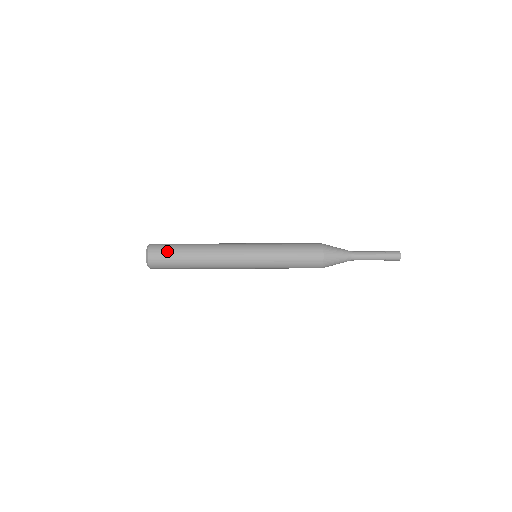
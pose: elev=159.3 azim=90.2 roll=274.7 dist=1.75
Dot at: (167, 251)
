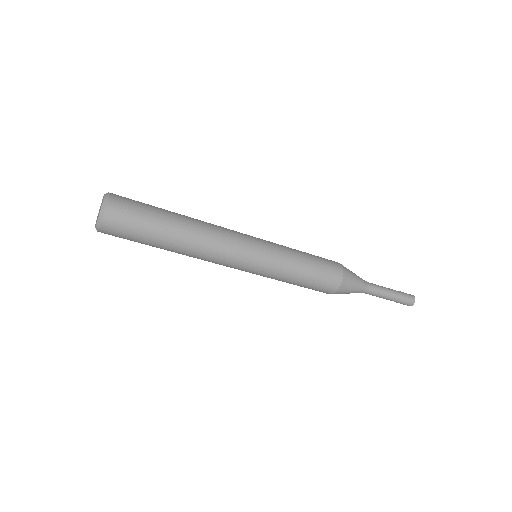
Dot at: (139, 202)
